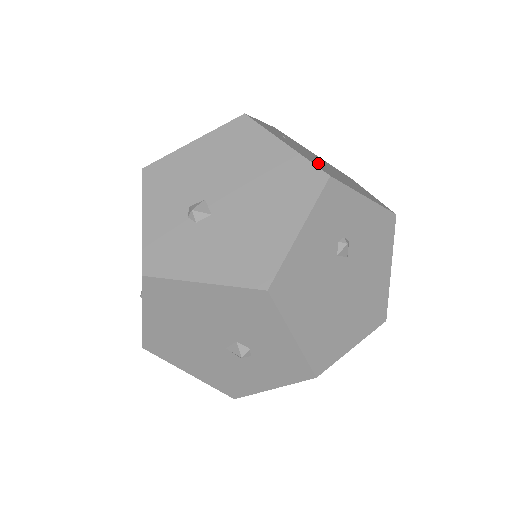
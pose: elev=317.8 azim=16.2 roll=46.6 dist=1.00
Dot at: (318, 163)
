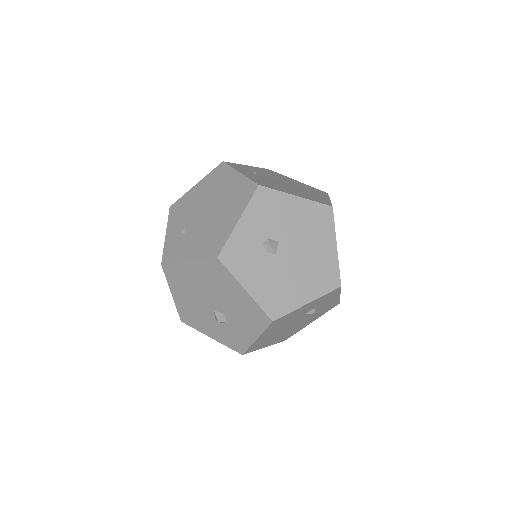
Dot at: occluded
